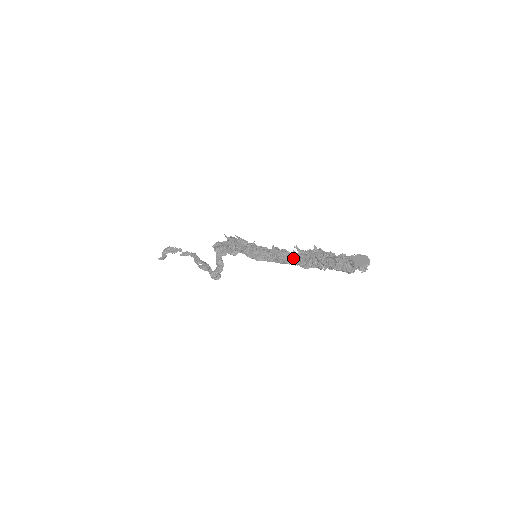
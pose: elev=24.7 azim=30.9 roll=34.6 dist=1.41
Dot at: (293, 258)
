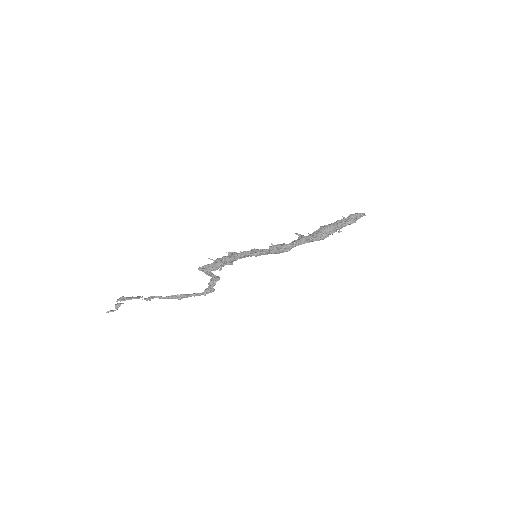
Dot at: (298, 240)
